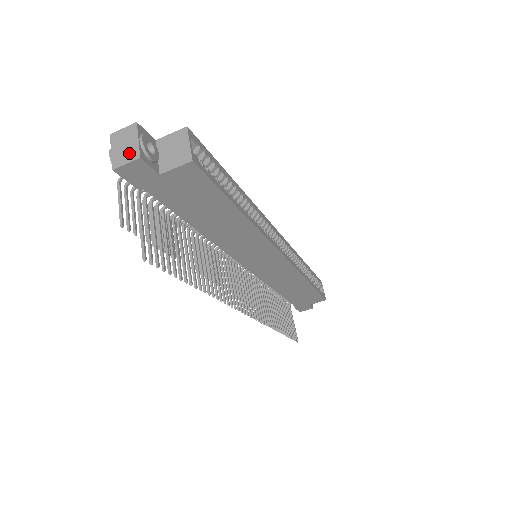
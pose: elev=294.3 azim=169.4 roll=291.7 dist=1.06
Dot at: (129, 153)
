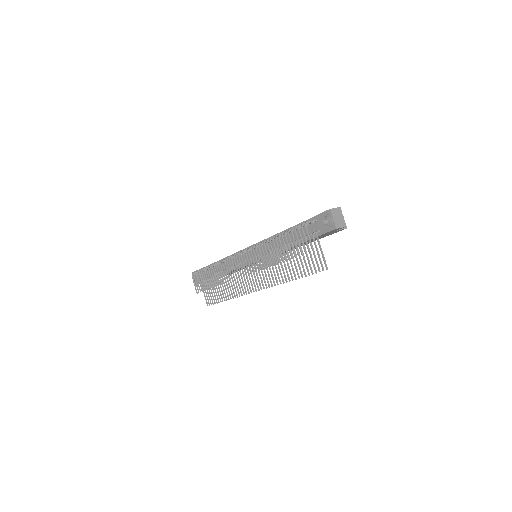
Dot at: (342, 222)
